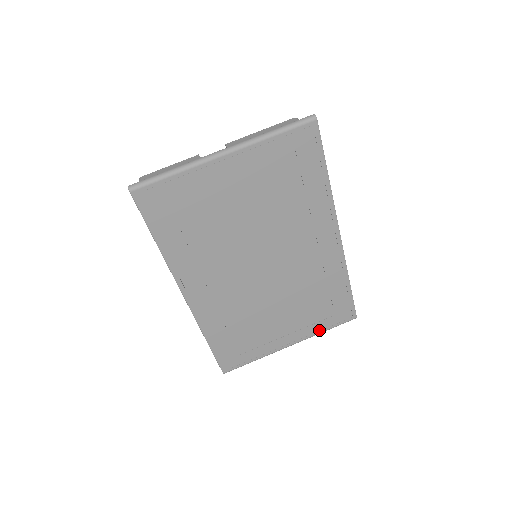
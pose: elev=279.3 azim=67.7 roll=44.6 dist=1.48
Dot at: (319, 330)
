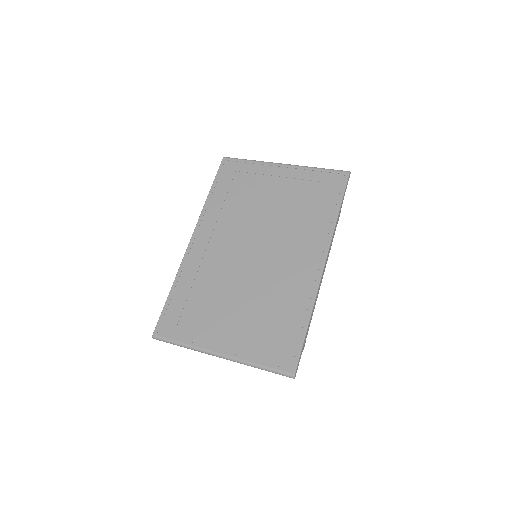
Dot at: (253, 358)
